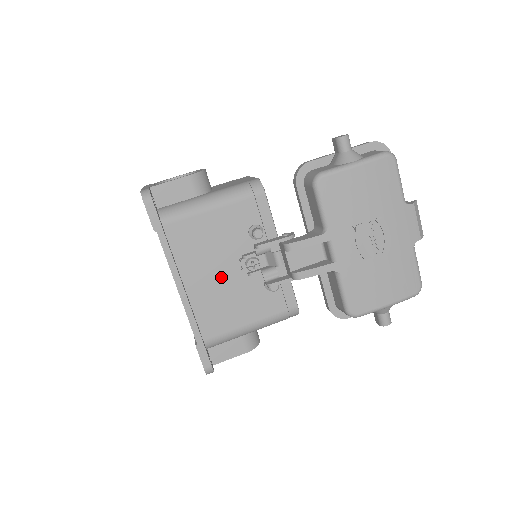
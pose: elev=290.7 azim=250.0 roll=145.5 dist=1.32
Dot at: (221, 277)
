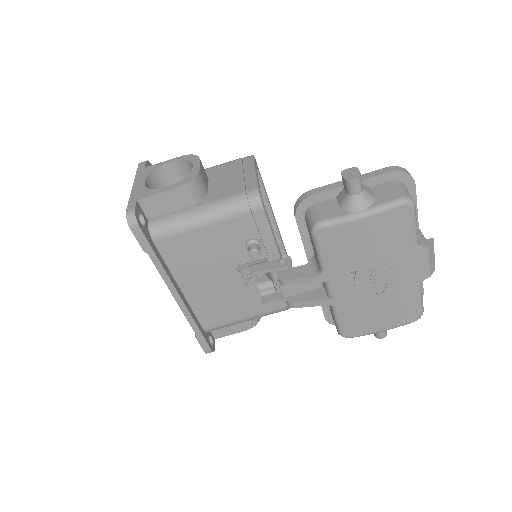
Dot at: (218, 283)
